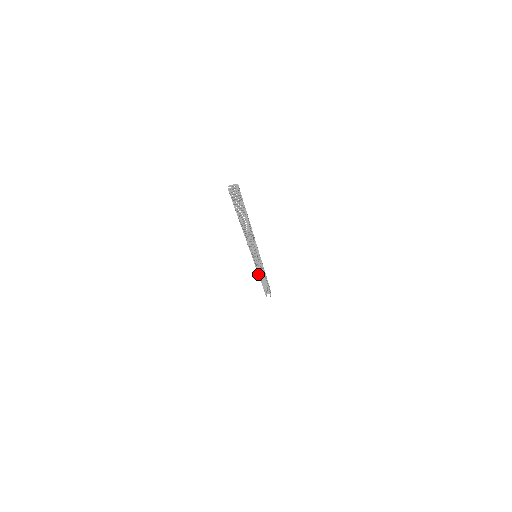
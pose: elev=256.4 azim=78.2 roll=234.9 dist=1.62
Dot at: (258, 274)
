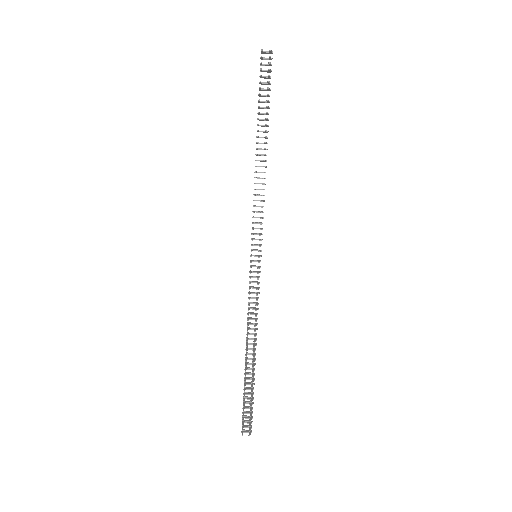
Dot at: (247, 319)
